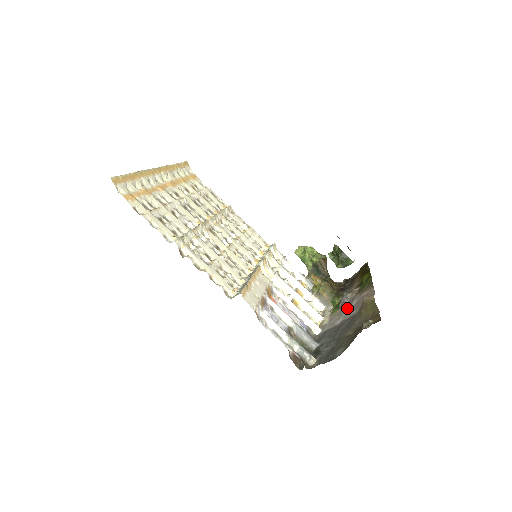
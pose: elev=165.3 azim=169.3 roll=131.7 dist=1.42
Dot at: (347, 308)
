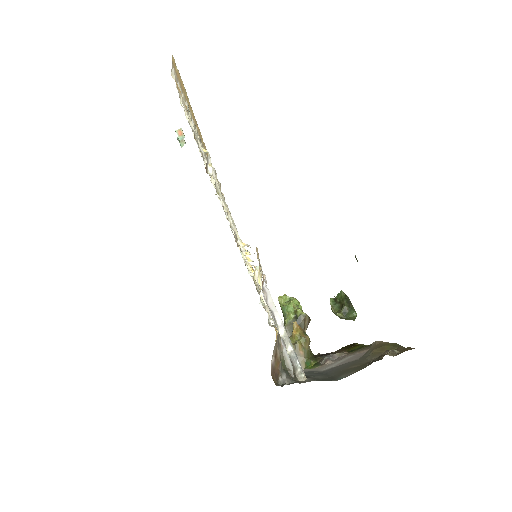
Dot at: (336, 361)
